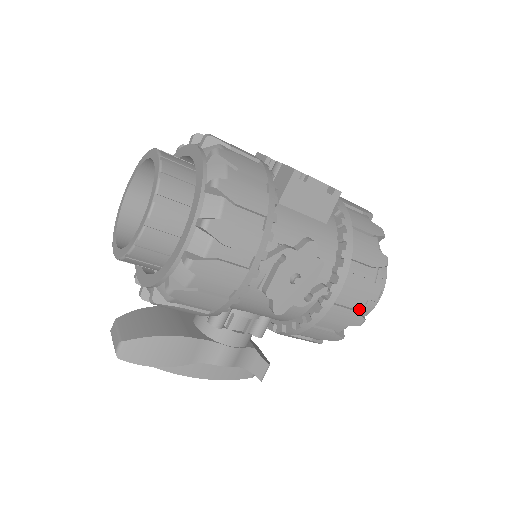
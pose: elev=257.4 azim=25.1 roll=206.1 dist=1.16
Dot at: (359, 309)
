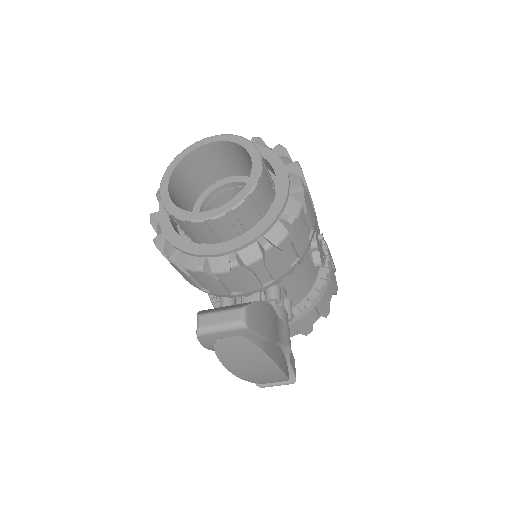
Dot at: occluded
